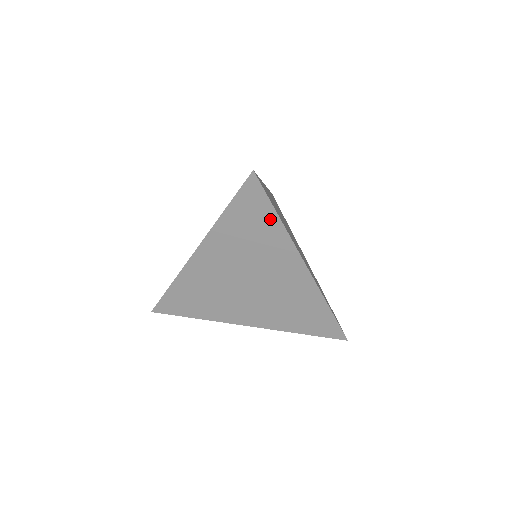
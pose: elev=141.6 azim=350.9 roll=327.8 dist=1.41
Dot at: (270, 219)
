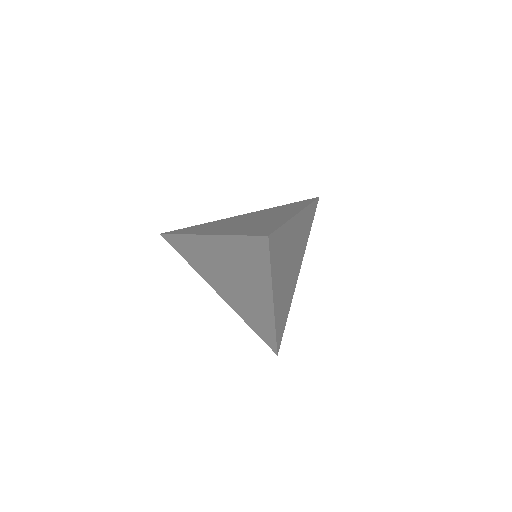
Dot at: (264, 266)
